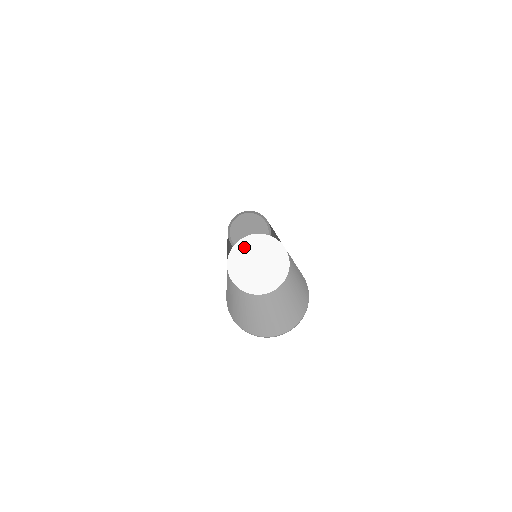
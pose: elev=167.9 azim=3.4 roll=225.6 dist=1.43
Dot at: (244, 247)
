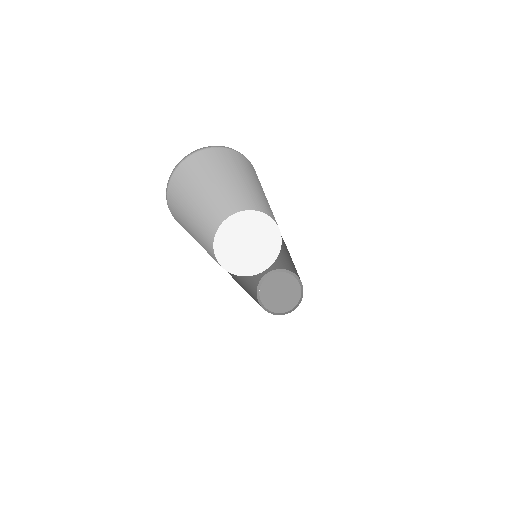
Dot at: (222, 243)
